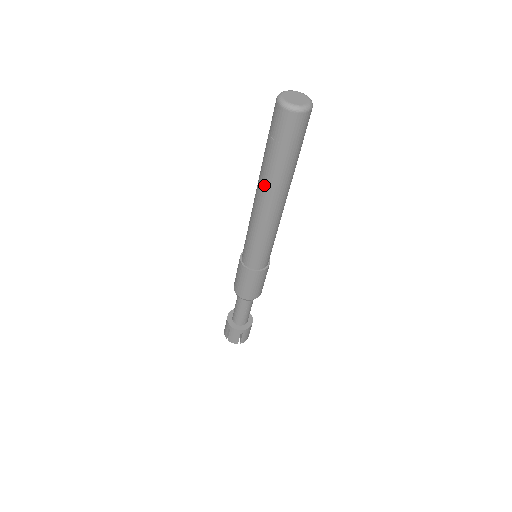
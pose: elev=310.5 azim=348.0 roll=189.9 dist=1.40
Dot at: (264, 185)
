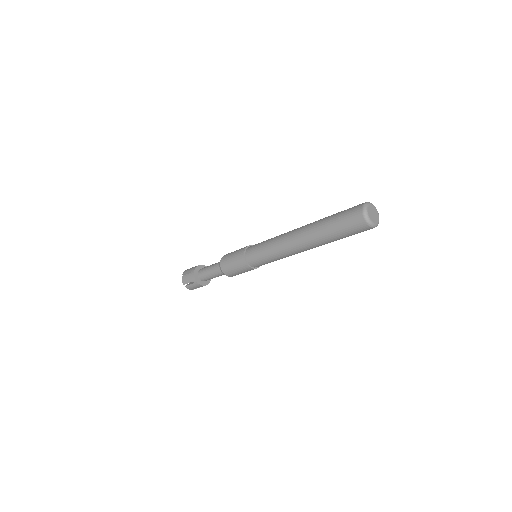
Dot at: (311, 241)
